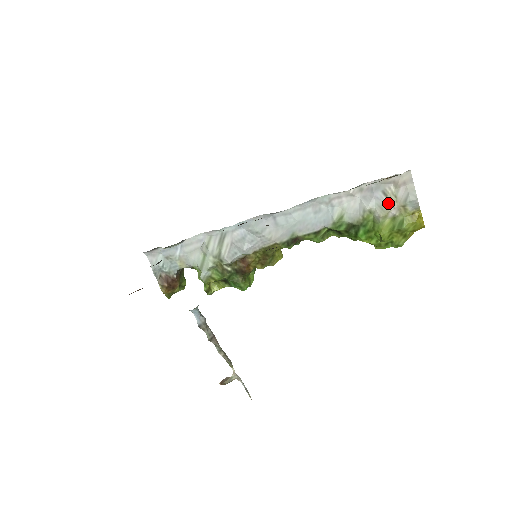
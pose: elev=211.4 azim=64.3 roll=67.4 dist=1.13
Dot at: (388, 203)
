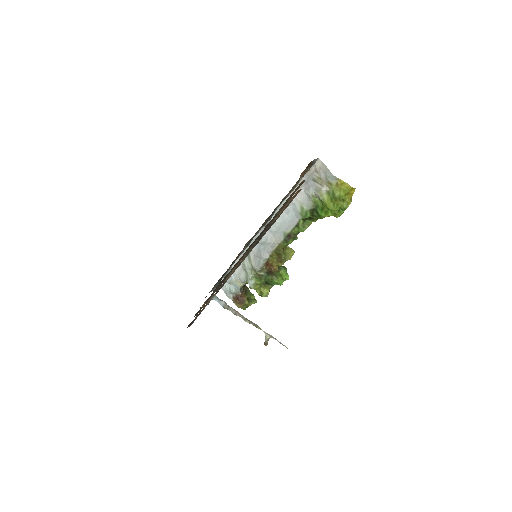
Dot at: (319, 185)
